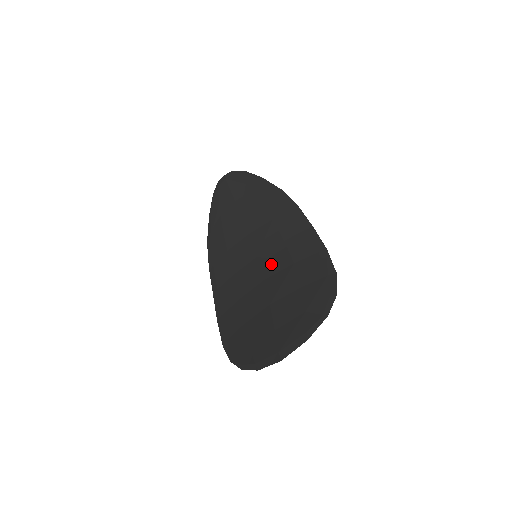
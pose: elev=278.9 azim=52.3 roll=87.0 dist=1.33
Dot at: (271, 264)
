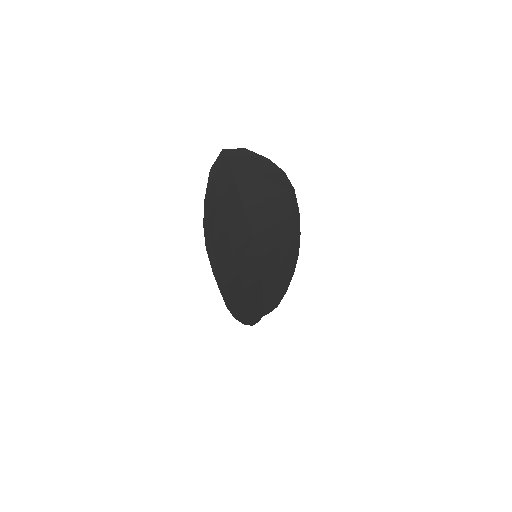
Dot at: (262, 239)
